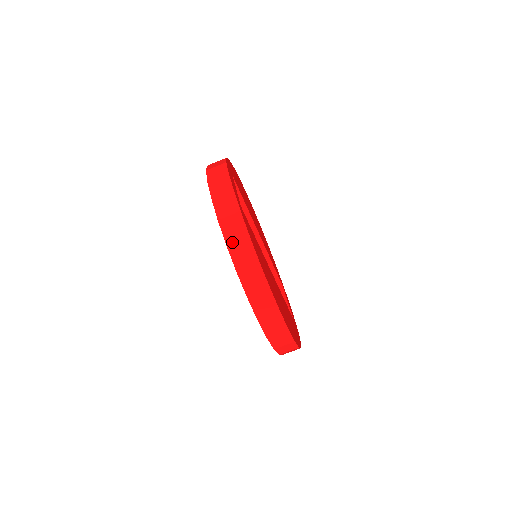
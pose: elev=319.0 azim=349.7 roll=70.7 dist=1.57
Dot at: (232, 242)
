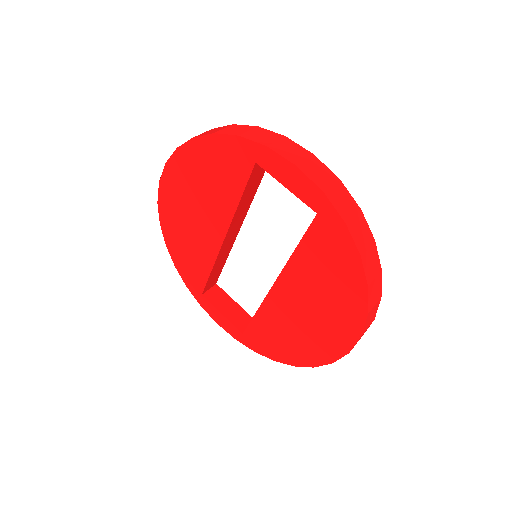
Dot at: (364, 251)
